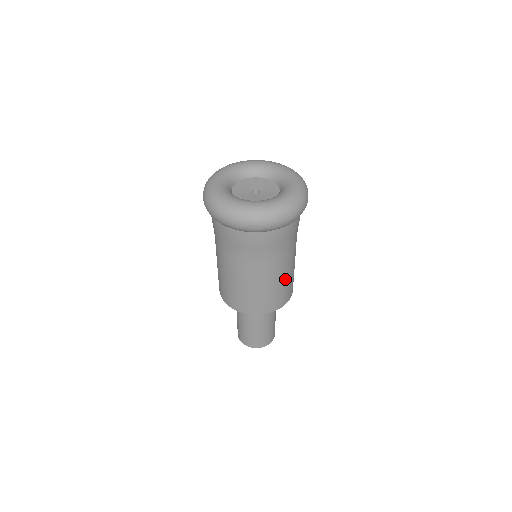
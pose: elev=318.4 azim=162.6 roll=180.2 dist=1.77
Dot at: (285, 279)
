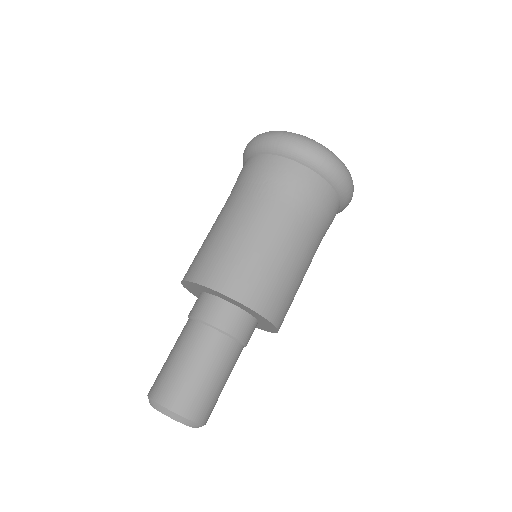
Dot at: (297, 277)
